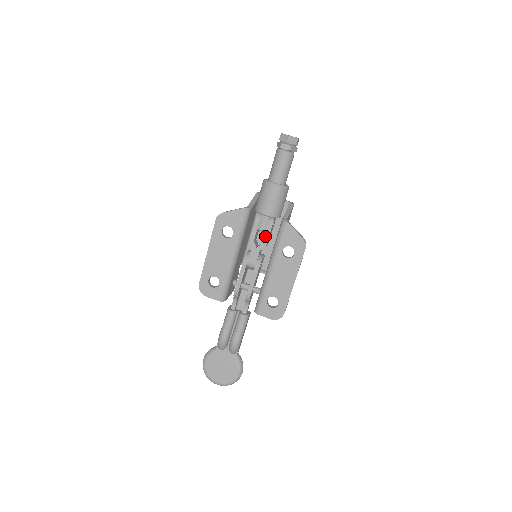
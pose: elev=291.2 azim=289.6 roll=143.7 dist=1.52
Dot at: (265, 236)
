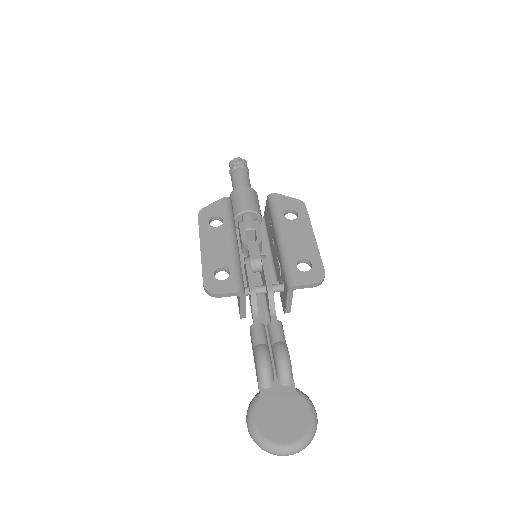
Dot at: (256, 232)
